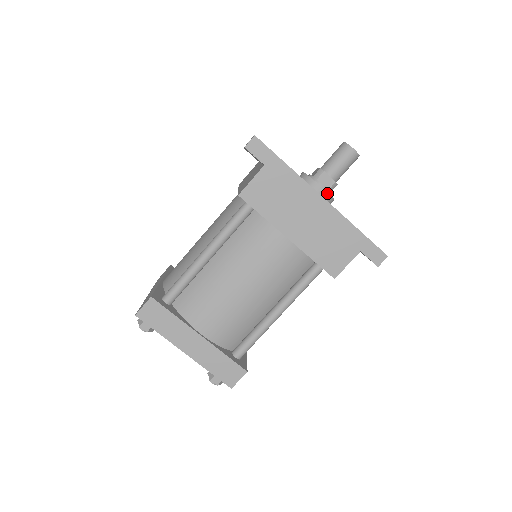
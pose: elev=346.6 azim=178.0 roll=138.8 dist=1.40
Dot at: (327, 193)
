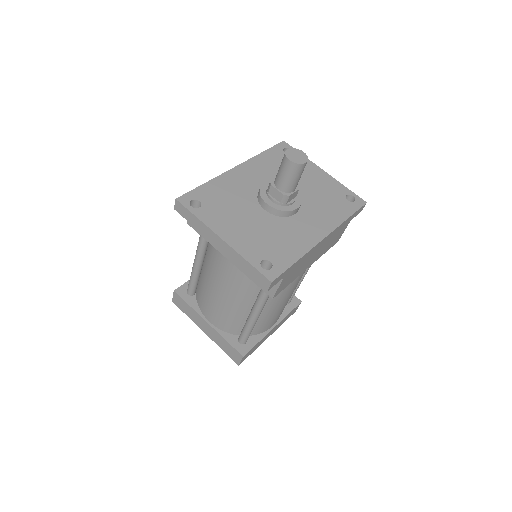
Dot at: (300, 205)
